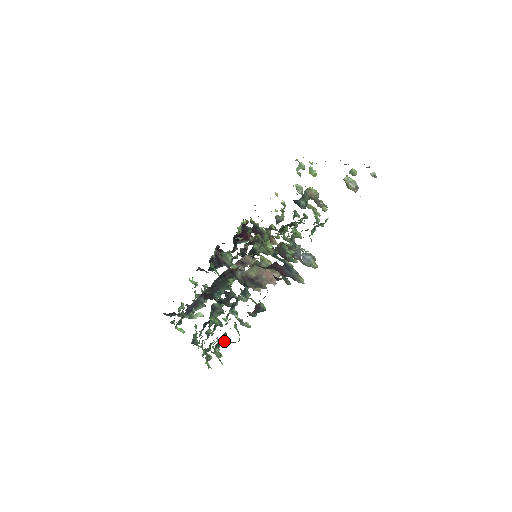
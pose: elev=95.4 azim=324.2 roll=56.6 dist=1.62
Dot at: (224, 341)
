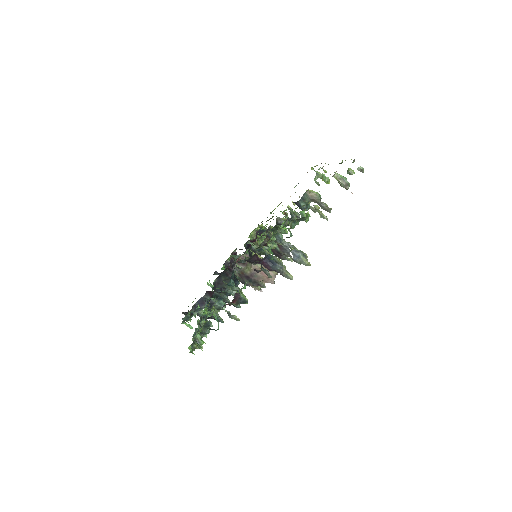
Dot at: (209, 330)
